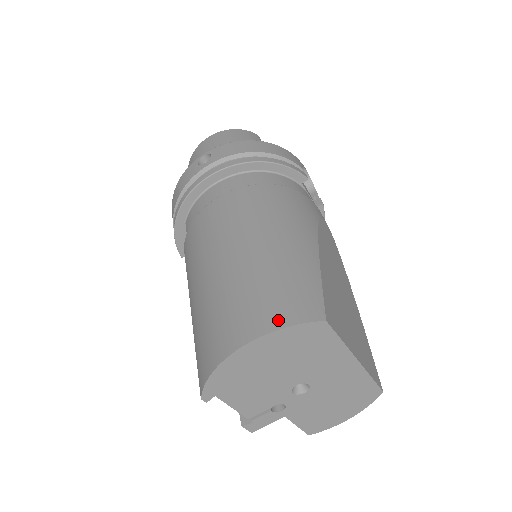
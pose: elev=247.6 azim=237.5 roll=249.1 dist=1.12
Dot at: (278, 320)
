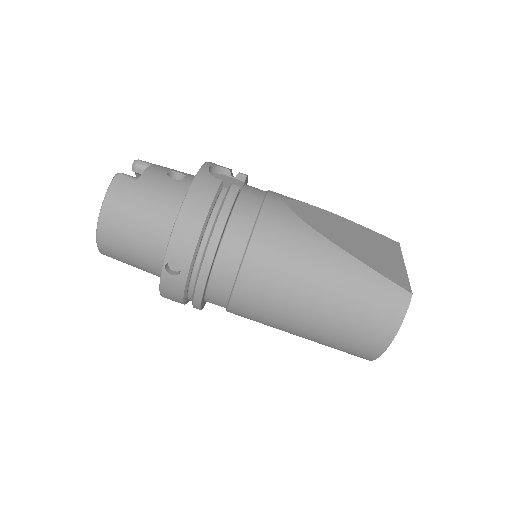
Dot at: (396, 320)
